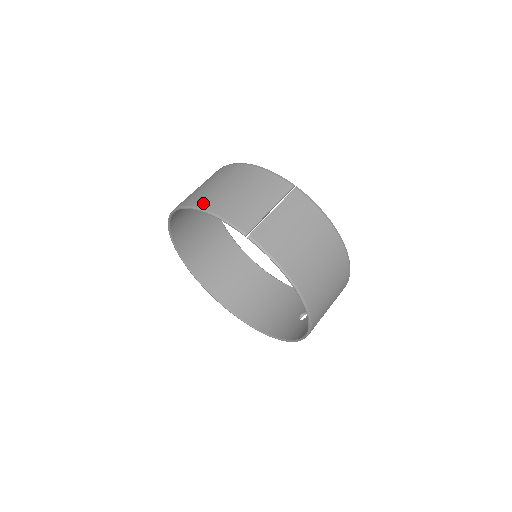
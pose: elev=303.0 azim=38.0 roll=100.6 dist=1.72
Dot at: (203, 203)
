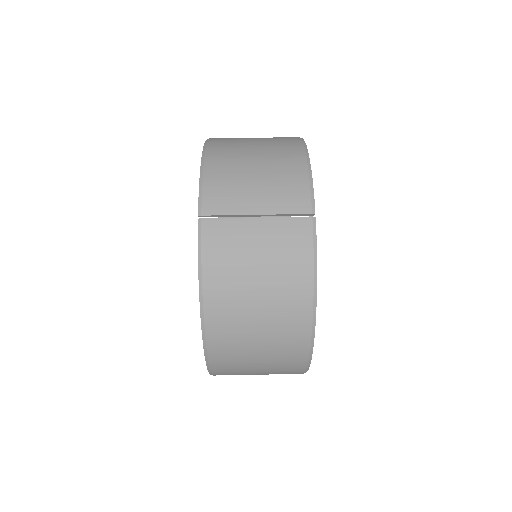
Dot at: (214, 150)
